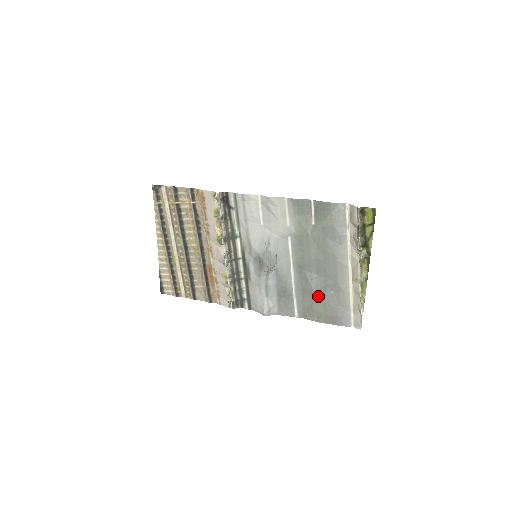
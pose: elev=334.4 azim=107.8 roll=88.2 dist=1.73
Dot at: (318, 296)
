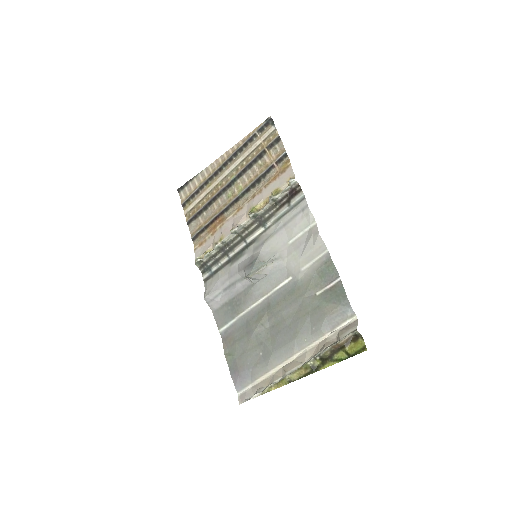
Dot at: (250, 341)
